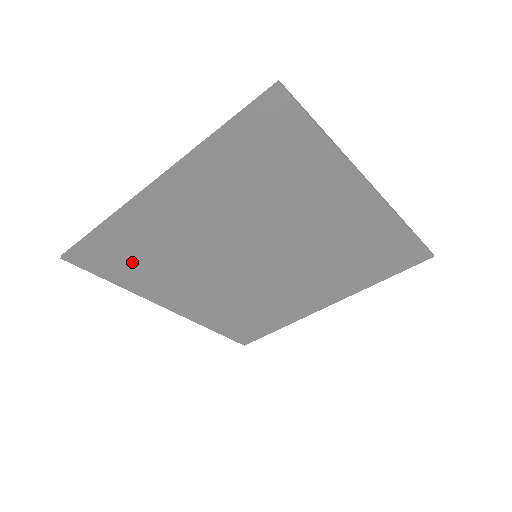
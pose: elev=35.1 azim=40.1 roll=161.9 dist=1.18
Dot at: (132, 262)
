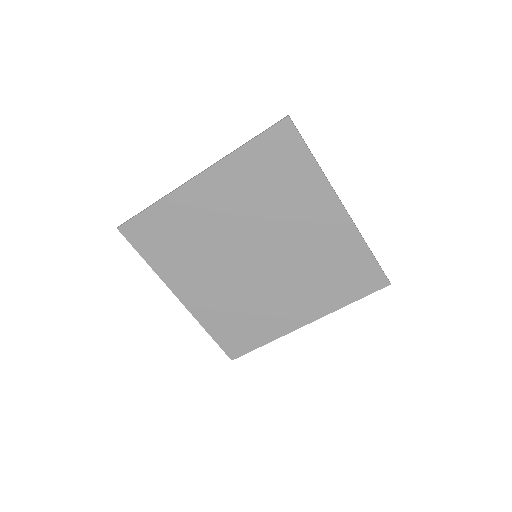
Dot at: (165, 242)
